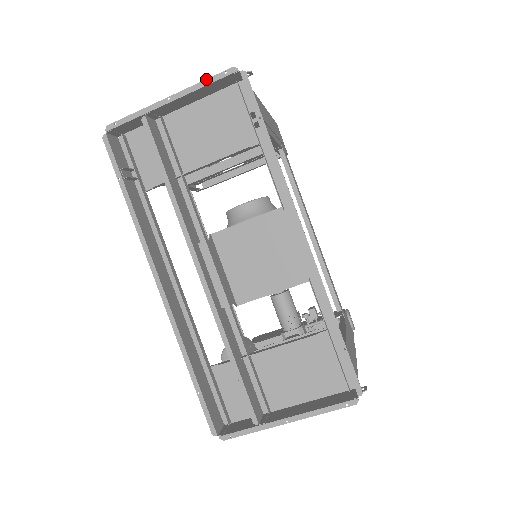
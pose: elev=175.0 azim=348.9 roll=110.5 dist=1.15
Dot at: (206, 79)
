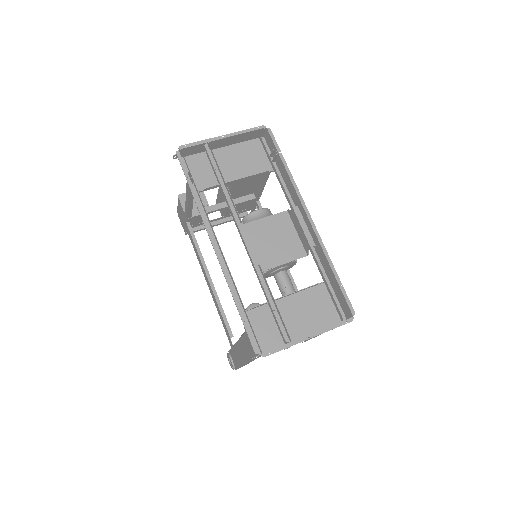
Dot at: (247, 129)
